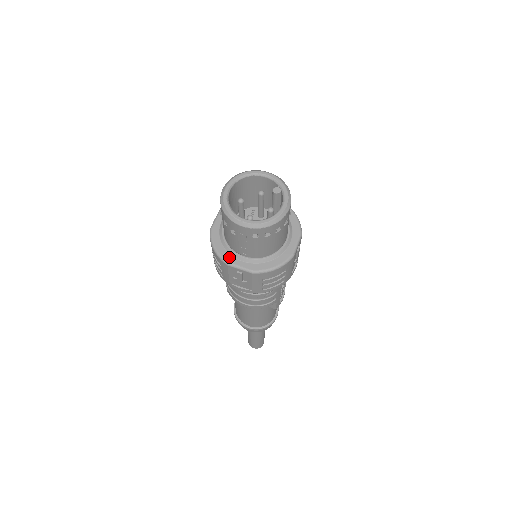
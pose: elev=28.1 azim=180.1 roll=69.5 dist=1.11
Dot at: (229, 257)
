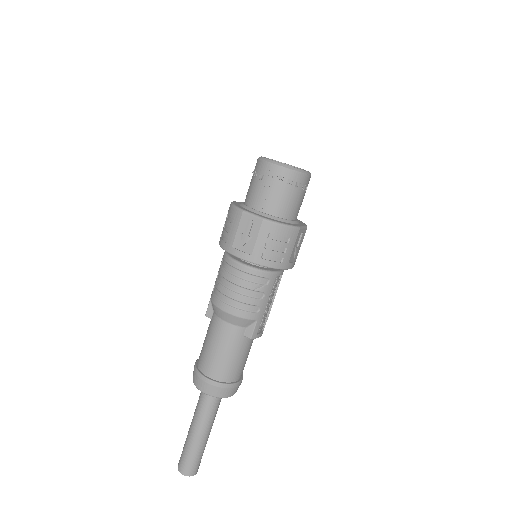
Dot at: (245, 209)
